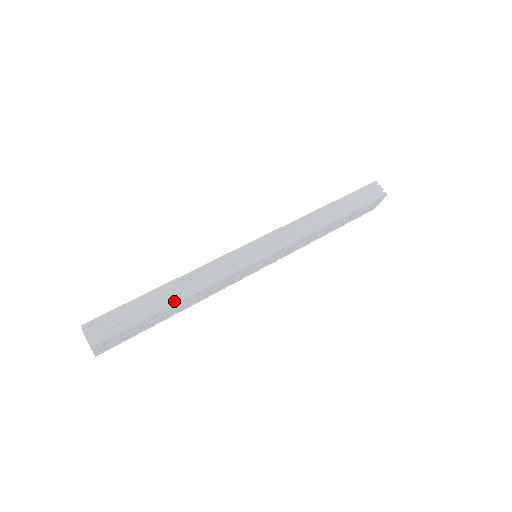
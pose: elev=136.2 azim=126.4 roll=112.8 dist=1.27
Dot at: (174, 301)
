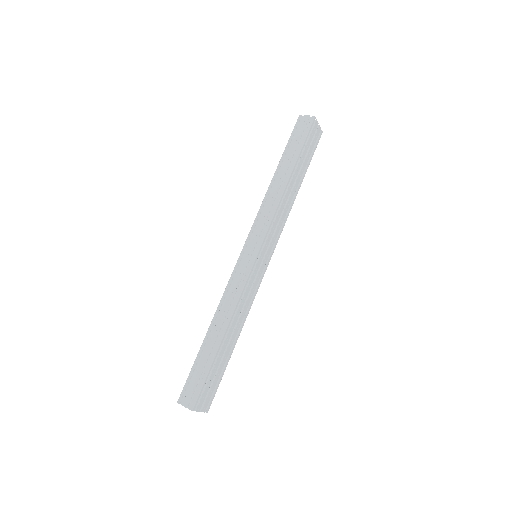
Dot at: (220, 339)
